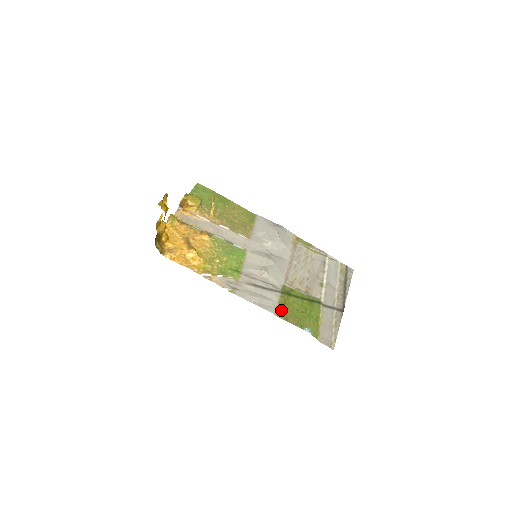
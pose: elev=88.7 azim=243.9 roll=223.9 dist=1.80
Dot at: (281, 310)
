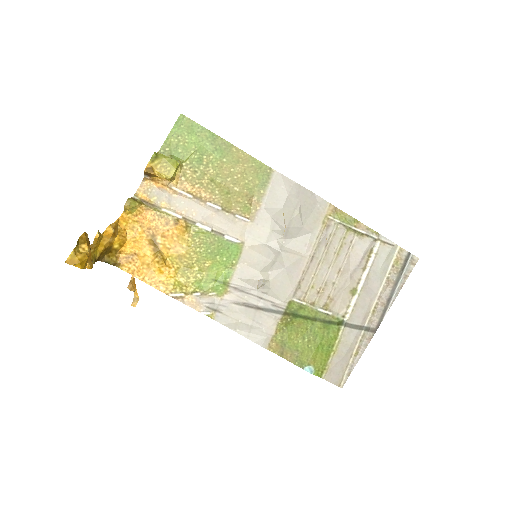
Dot at: (277, 341)
